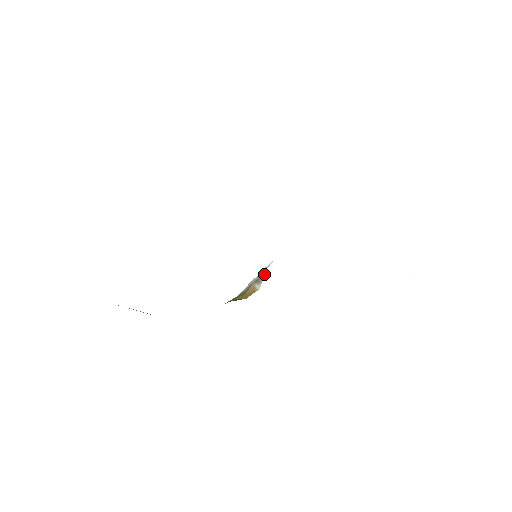
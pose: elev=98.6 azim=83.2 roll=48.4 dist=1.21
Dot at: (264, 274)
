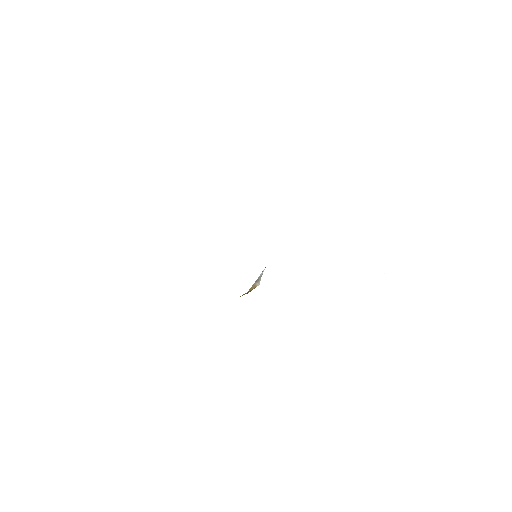
Dot at: occluded
